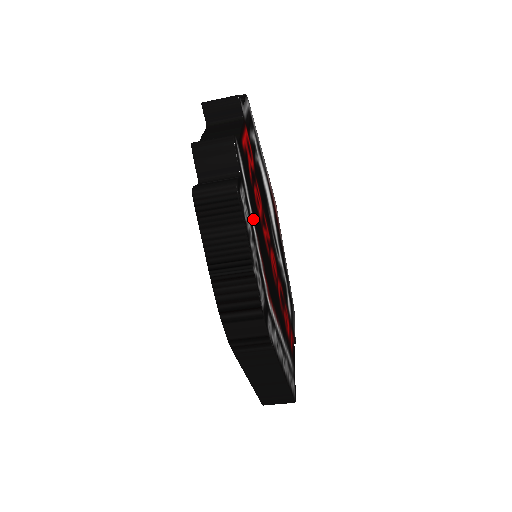
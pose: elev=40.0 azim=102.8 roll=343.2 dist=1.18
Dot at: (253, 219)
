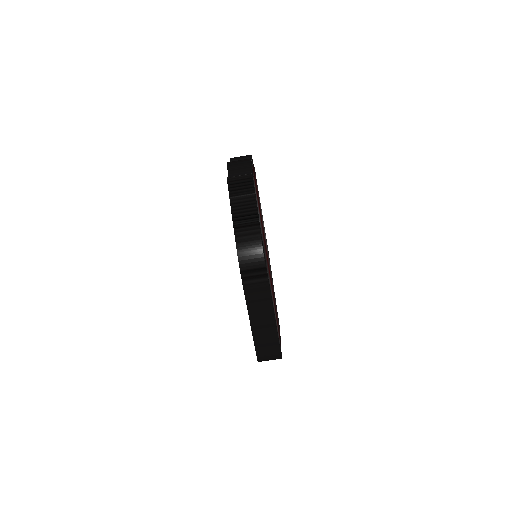
Dot at: occluded
